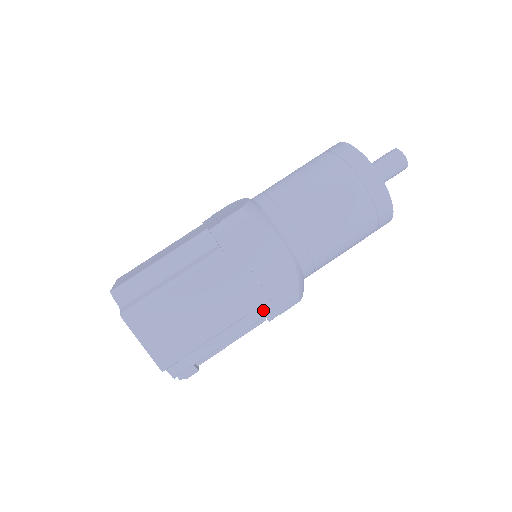
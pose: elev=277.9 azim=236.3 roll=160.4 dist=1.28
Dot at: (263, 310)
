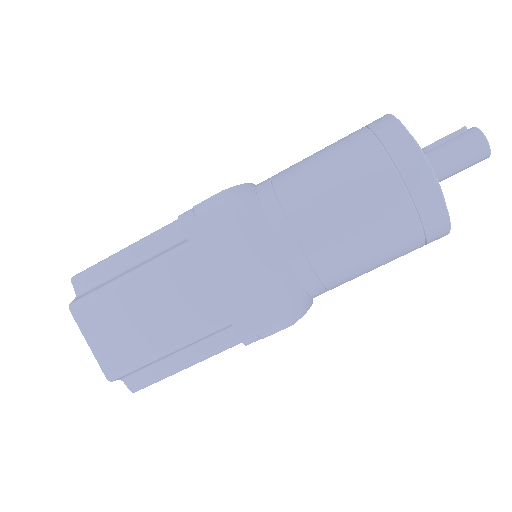
Dot at: occluded
